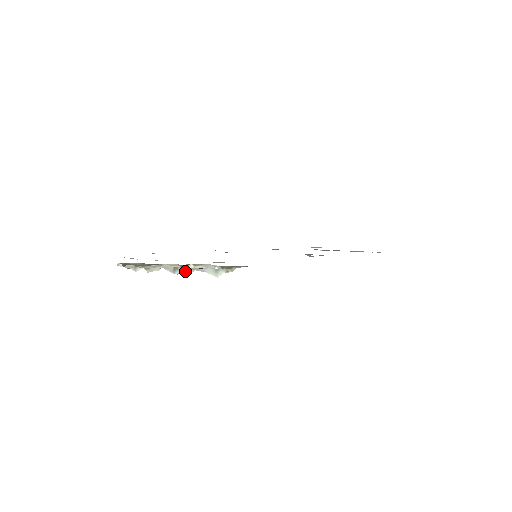
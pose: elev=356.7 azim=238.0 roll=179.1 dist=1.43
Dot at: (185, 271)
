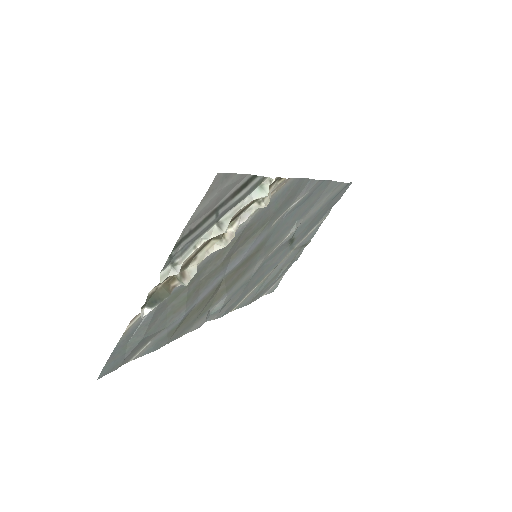
Dot at: (225, 244)
